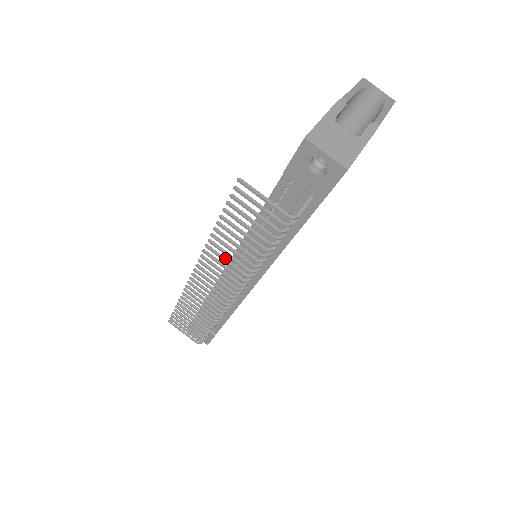
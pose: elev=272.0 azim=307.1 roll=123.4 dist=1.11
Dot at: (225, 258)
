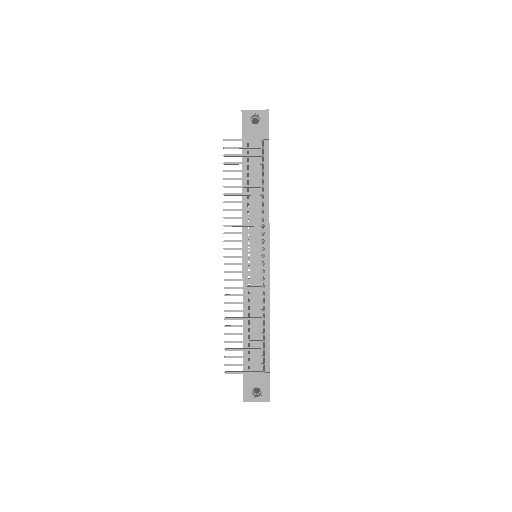
Dot at: (240, 217)
